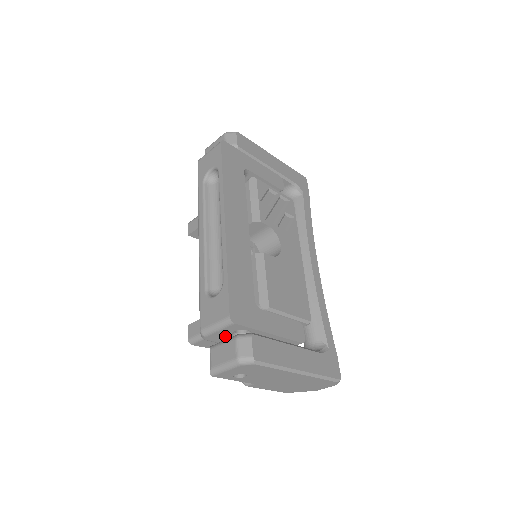
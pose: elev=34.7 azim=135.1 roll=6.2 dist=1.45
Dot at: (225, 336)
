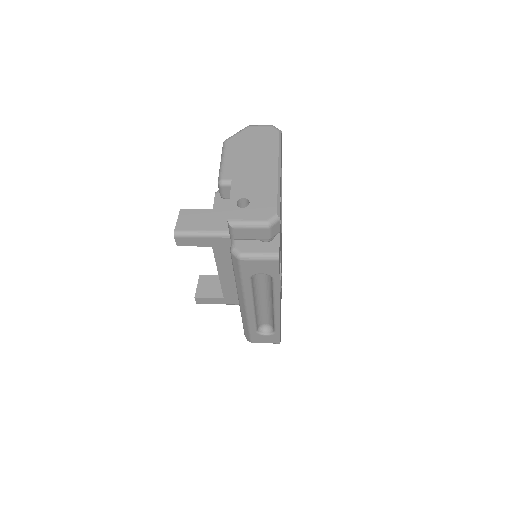
Dot at: occluded
